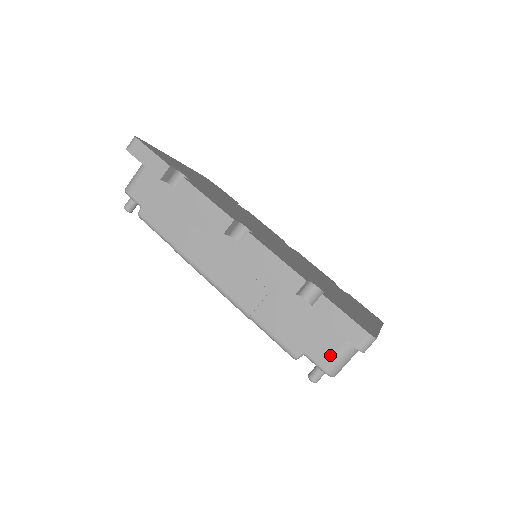
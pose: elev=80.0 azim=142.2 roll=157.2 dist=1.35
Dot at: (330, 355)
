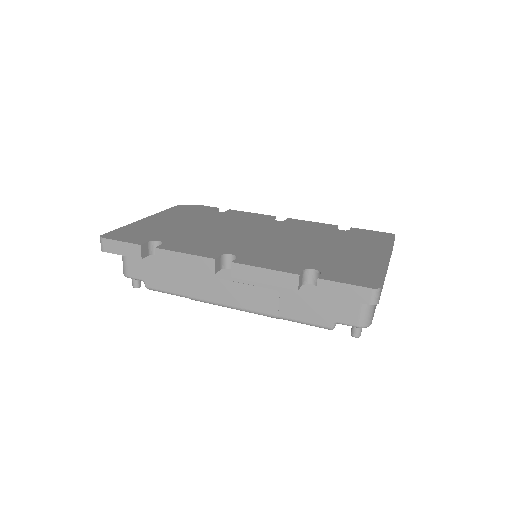
Dot at: (356, 313)
